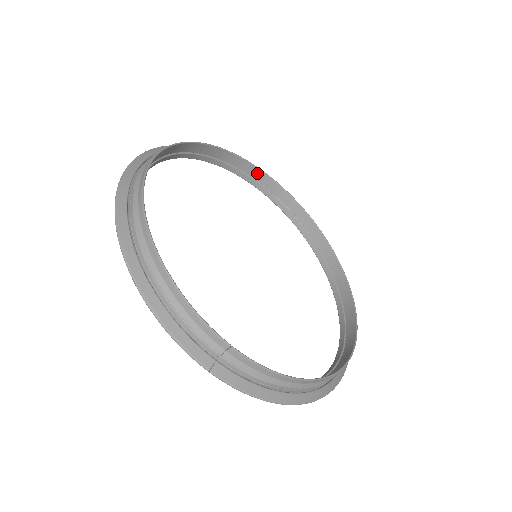
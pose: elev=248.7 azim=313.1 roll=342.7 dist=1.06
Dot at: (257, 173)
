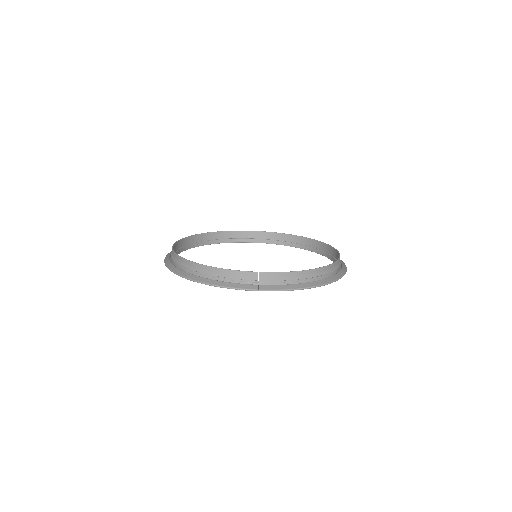
Dot at: (234, 234)
